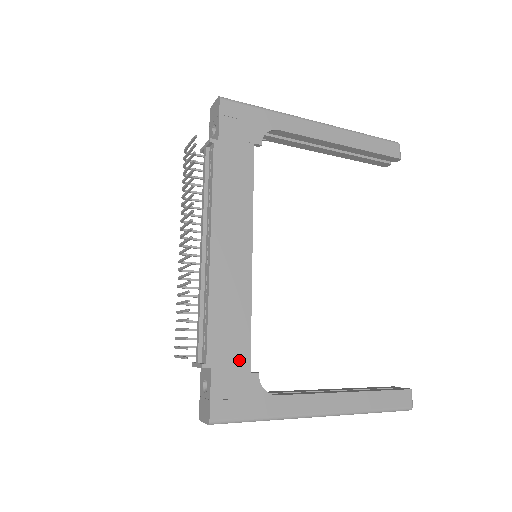
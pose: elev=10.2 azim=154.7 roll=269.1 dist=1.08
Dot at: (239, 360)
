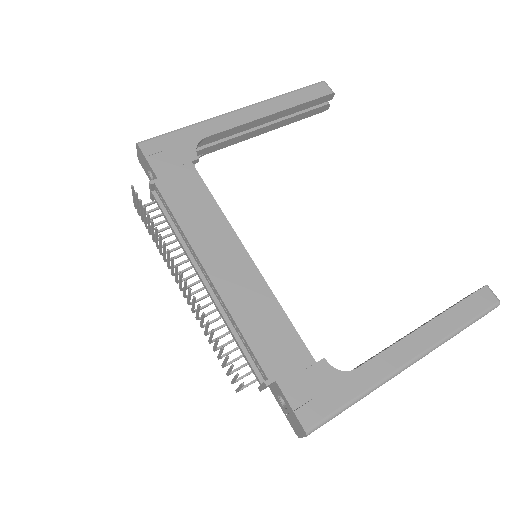
Dot at: (298, 357)
